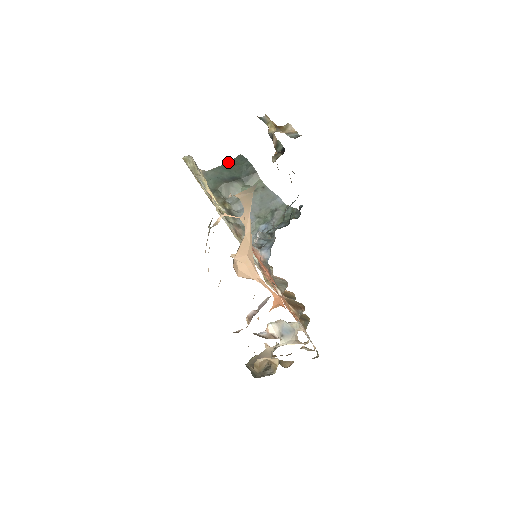
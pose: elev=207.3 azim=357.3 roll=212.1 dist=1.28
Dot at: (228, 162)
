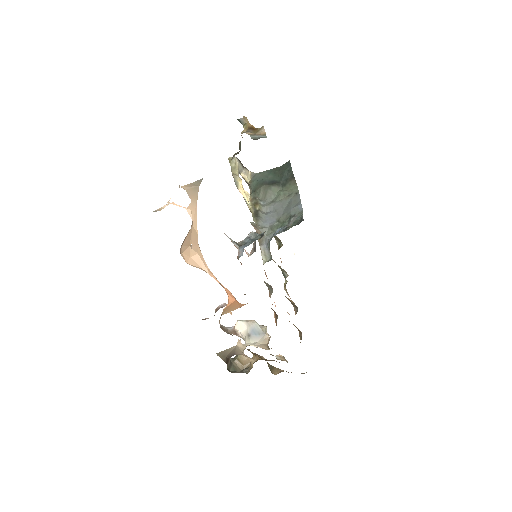
Dot at: (278, 167)
